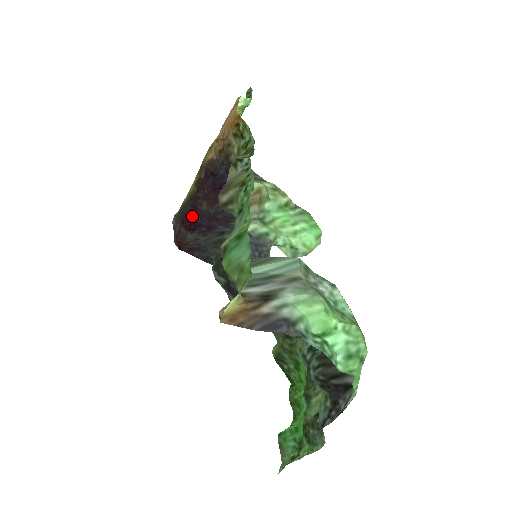
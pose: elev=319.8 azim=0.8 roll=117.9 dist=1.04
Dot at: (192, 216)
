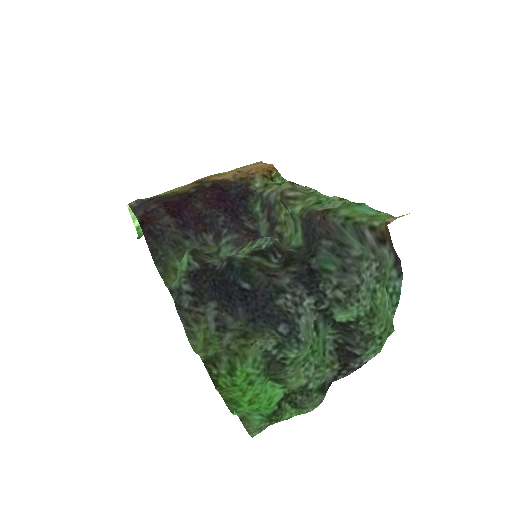
Dot at: (181, 205)
